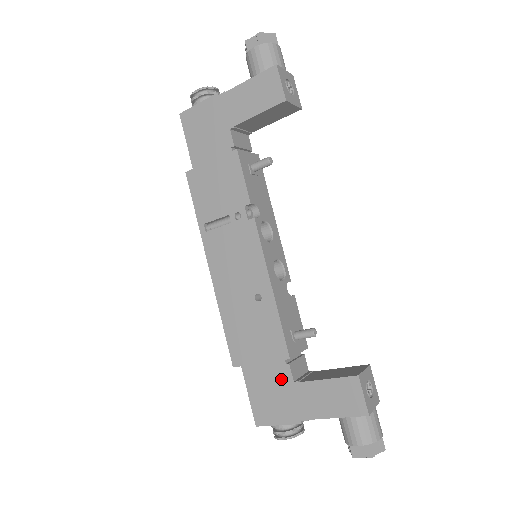
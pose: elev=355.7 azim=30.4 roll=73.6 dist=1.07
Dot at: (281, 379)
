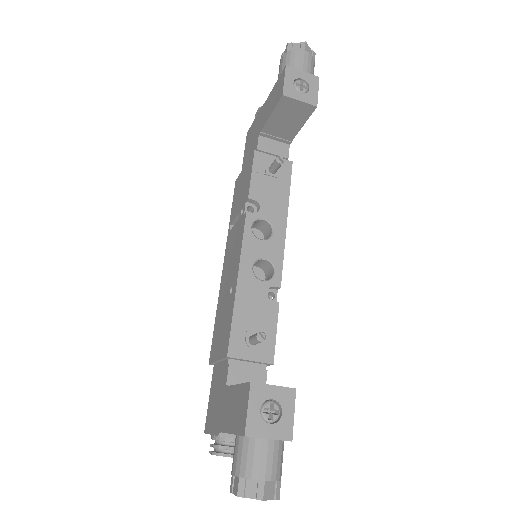
Dot at: (223, 381)
